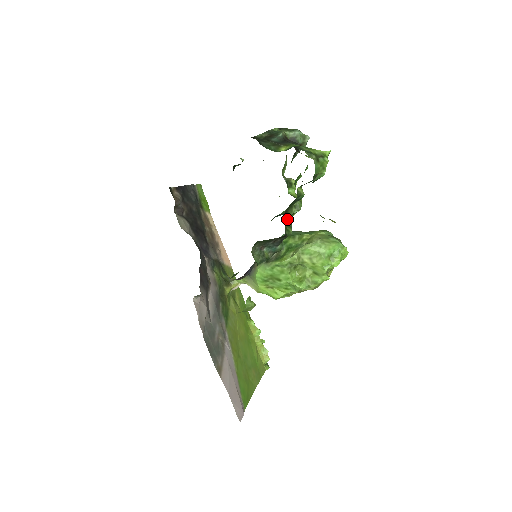
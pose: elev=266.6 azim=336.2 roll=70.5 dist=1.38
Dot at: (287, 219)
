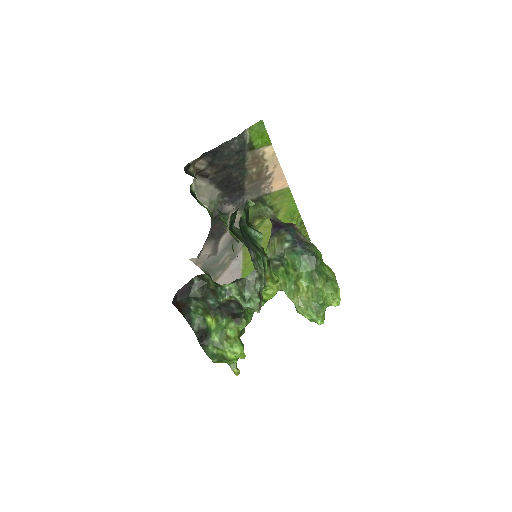
Dot at: occluded
